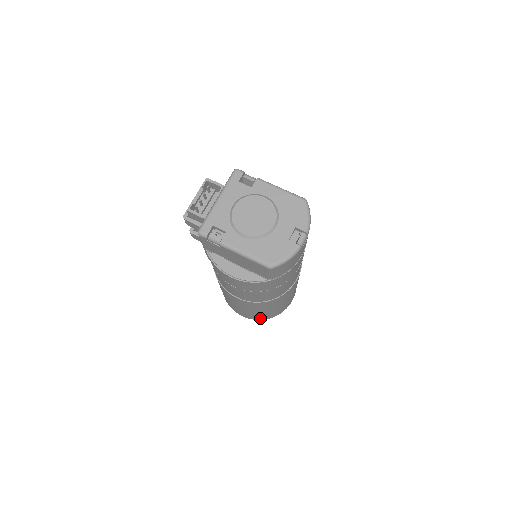
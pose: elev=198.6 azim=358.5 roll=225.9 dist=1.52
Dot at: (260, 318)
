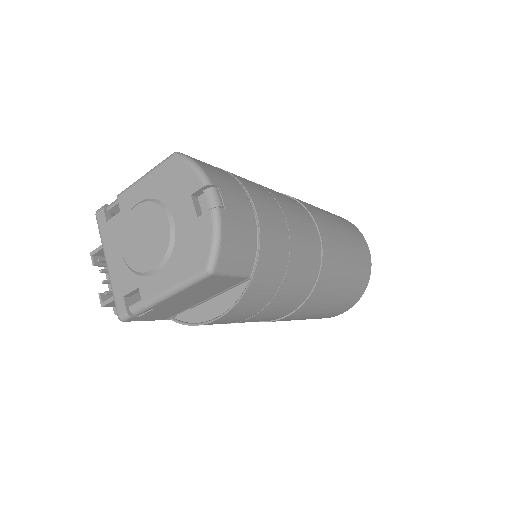
Dot at: (355, 299)
